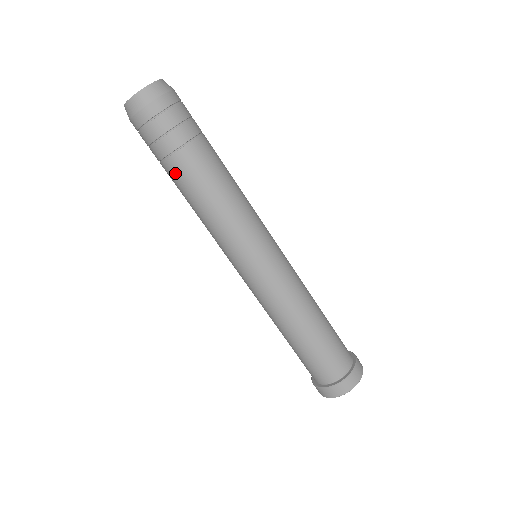
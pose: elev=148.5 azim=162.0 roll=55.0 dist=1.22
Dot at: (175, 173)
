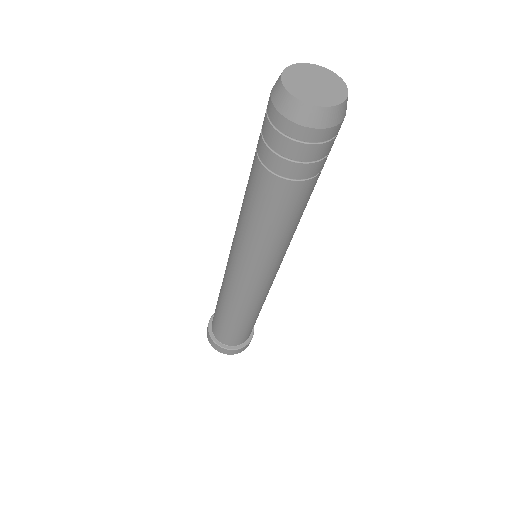
Dot at: (295, 195)
